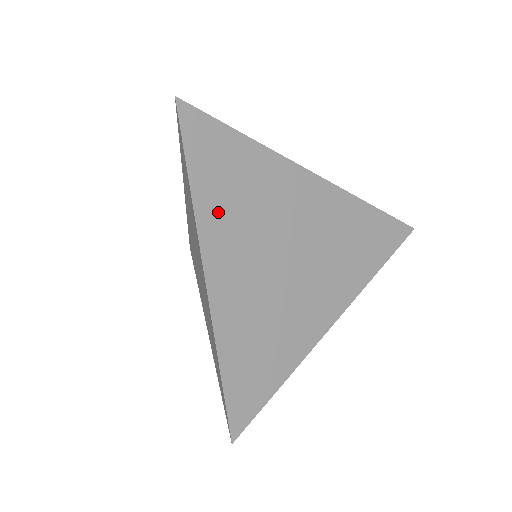
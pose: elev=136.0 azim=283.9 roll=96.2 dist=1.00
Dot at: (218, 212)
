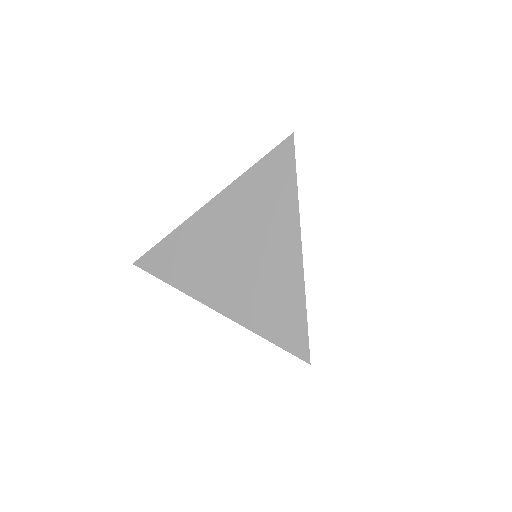
Dot at: occluded
